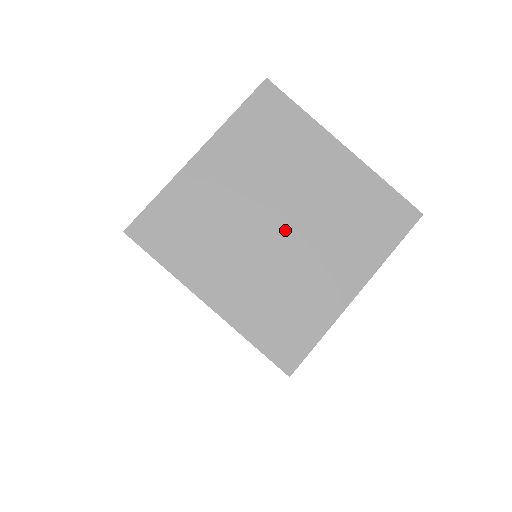
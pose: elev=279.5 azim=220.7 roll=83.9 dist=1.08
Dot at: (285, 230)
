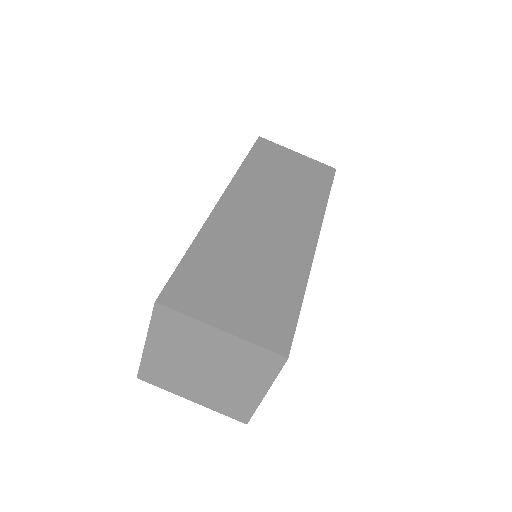
Dot at: (211, 372)
